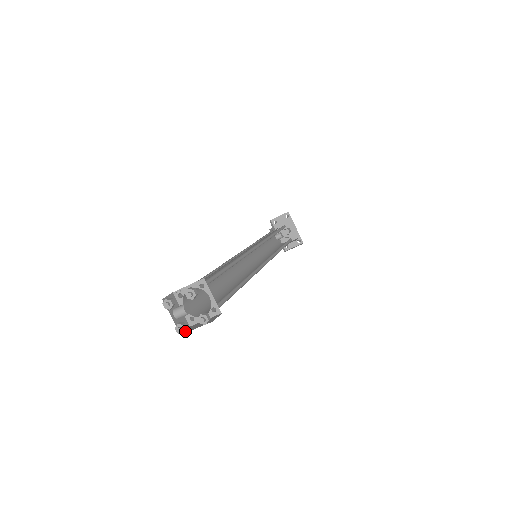
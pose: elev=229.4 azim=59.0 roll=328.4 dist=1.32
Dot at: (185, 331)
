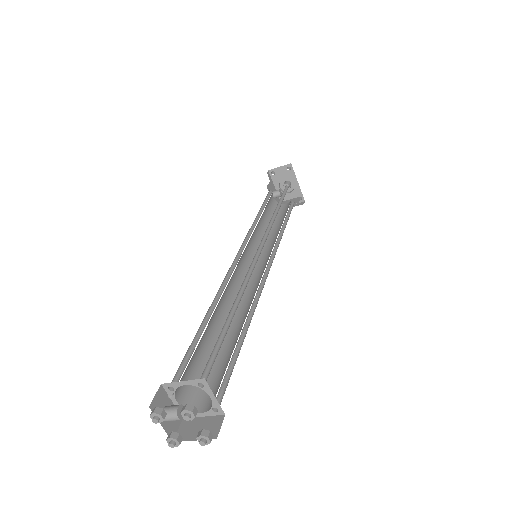
Dot at: (179, 442)
